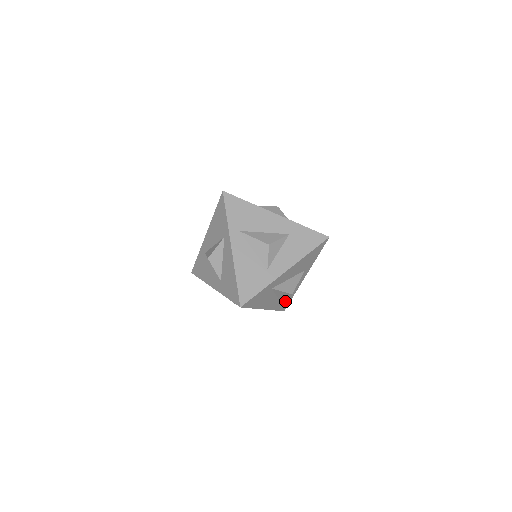
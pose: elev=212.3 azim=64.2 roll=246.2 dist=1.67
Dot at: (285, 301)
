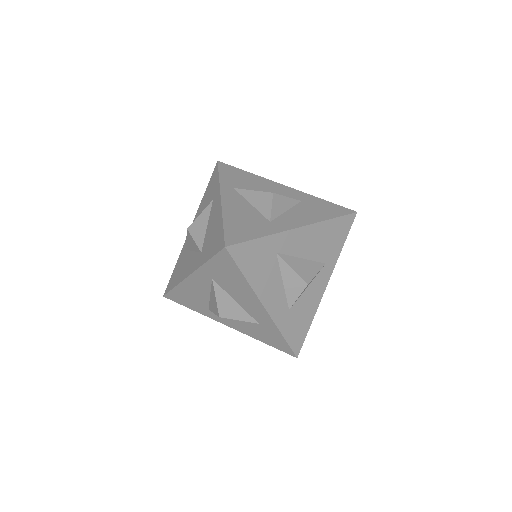
Dot at: (298, 326)
